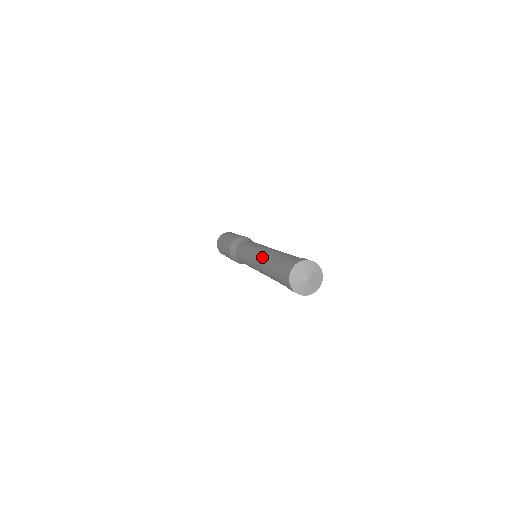
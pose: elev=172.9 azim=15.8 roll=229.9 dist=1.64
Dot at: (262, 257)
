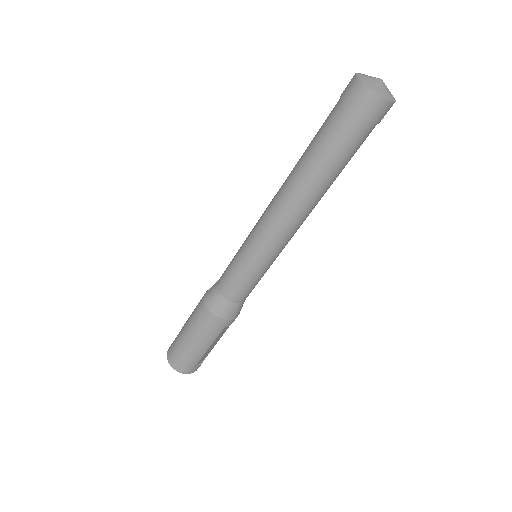
Dot at: (285, 180)
